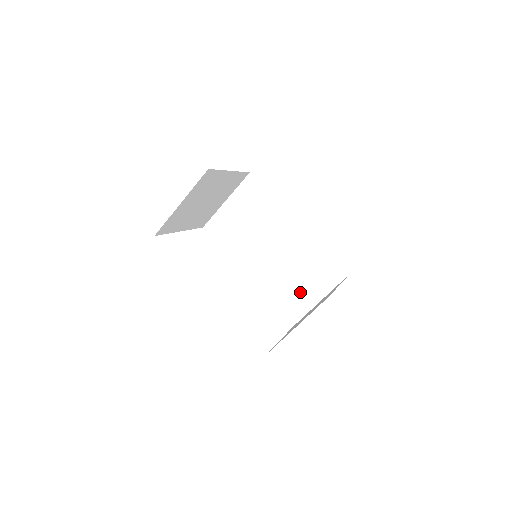
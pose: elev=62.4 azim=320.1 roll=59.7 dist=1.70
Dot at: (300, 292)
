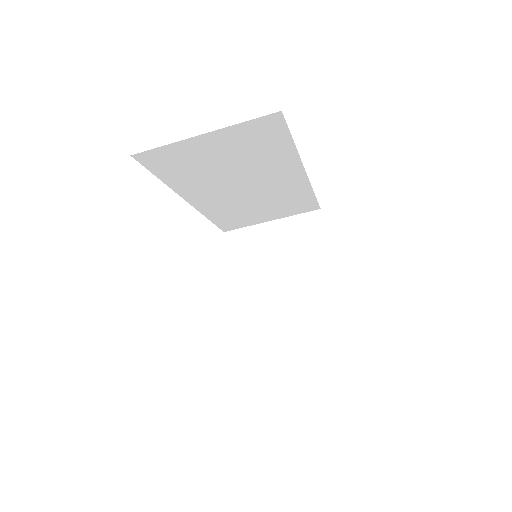
Dot at: (252, 216)
